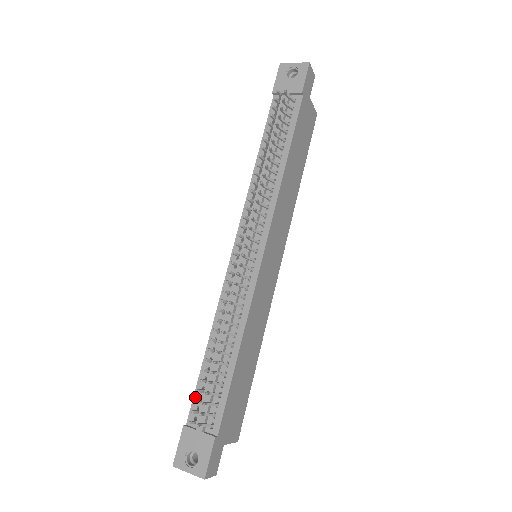
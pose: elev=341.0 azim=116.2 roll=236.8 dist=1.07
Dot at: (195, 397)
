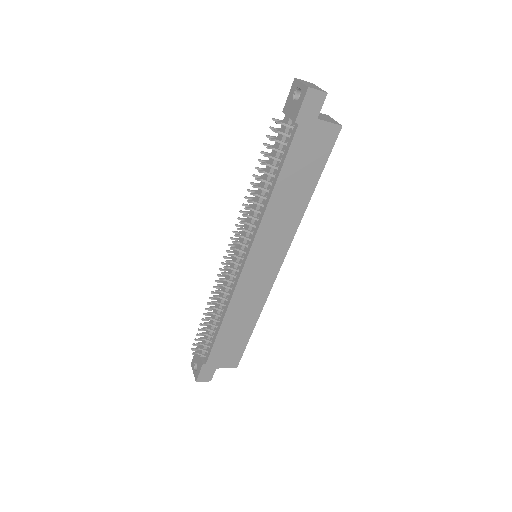
Dot at: occluded
